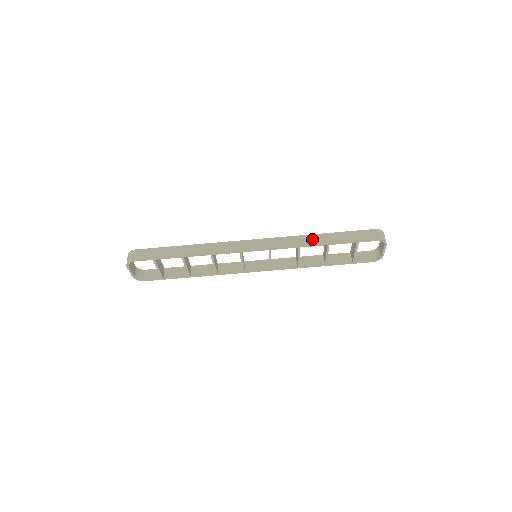
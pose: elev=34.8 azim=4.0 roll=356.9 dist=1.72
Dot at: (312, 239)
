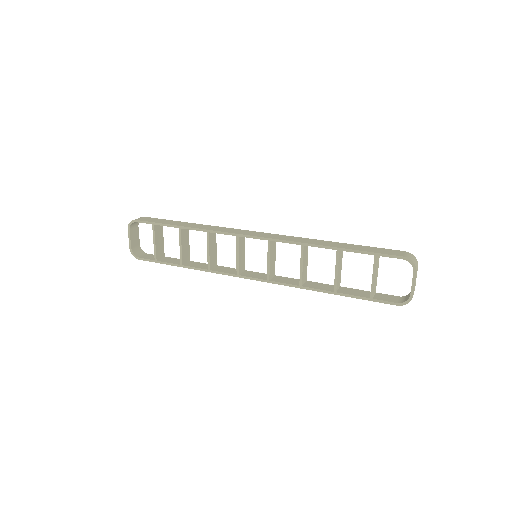
Dot at: (322, 242)
